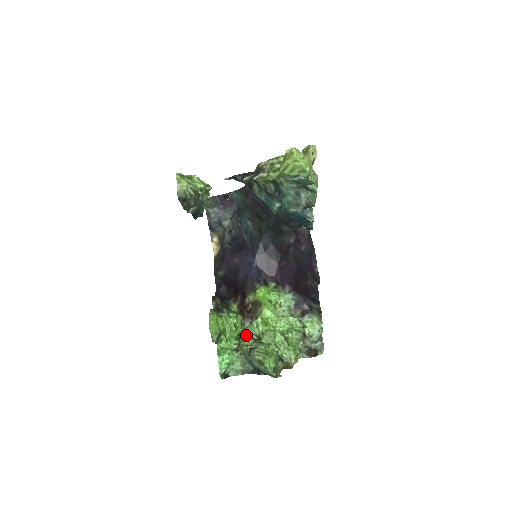
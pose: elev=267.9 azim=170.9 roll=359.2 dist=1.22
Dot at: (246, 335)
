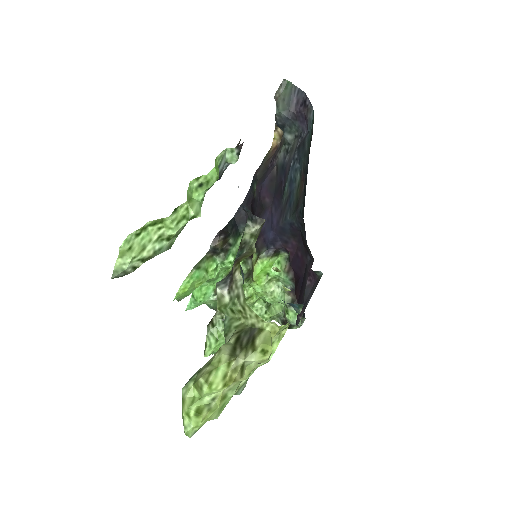
Dot at: occluded
